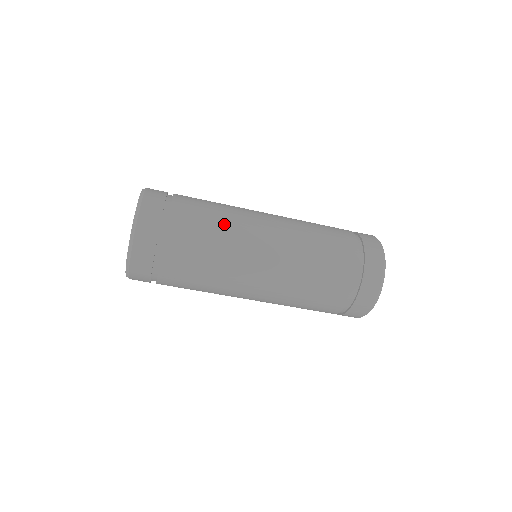
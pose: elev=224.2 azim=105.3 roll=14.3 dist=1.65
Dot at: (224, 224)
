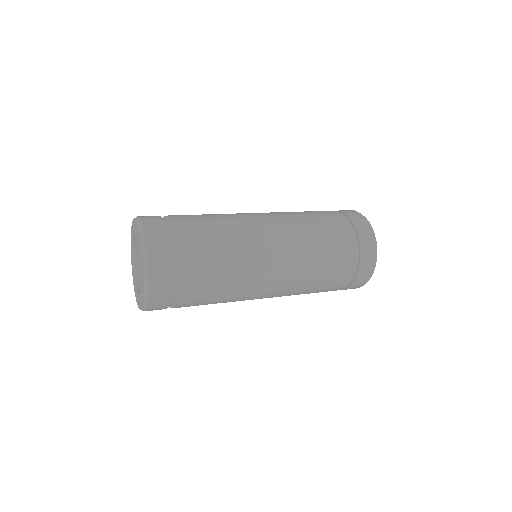
Dot at: (231, 283)
